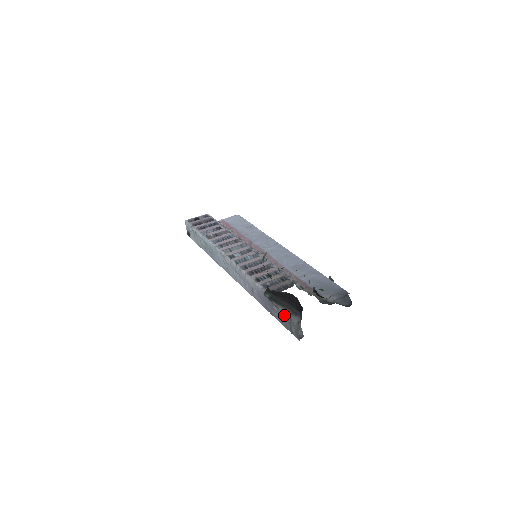
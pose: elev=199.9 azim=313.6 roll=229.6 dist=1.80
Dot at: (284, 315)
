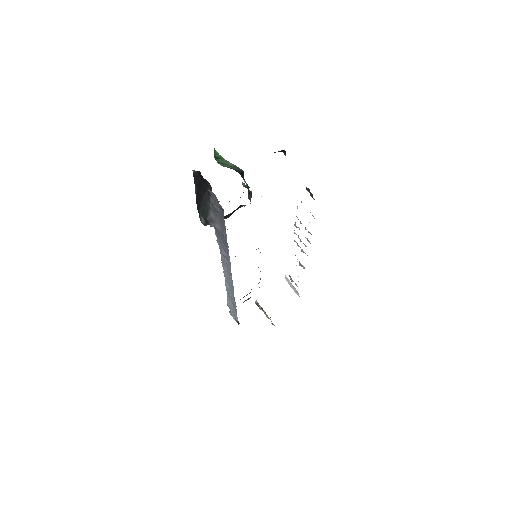
Dot at: (215, 215)
